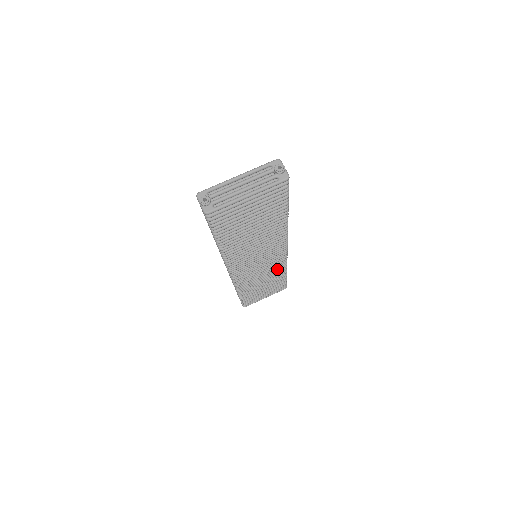
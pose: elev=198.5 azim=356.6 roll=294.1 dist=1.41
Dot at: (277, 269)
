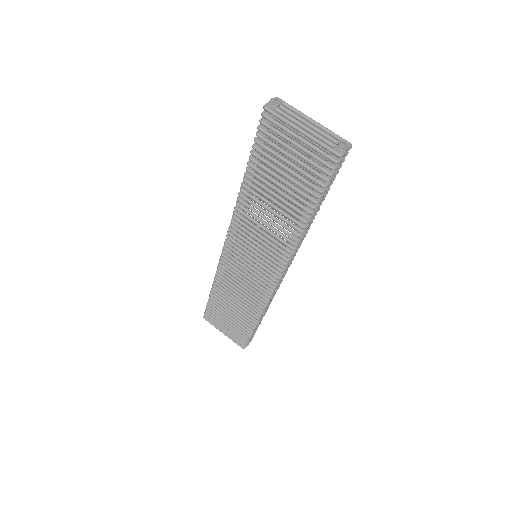
Dot at: (256, 299)
